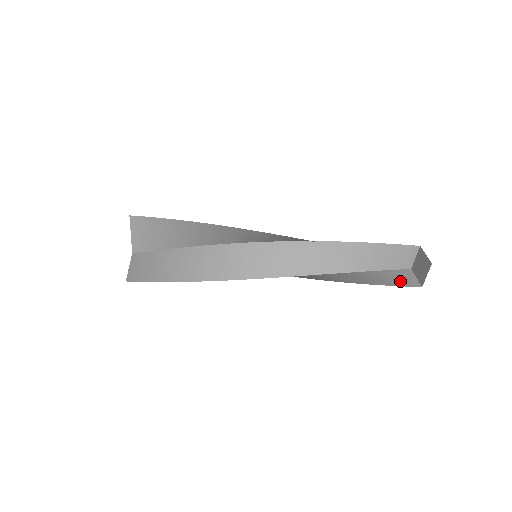
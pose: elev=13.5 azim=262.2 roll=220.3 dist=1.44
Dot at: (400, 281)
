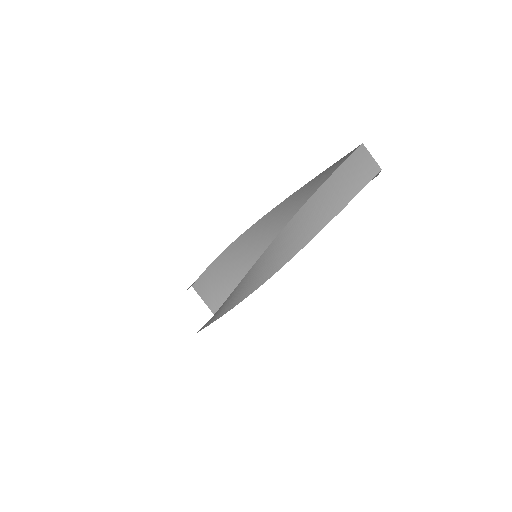
Dot at: occluded
